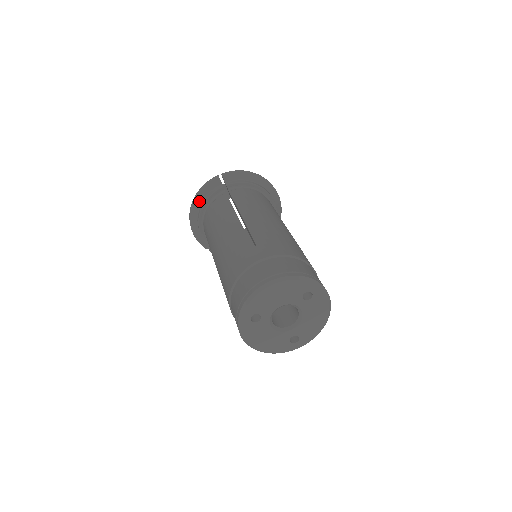
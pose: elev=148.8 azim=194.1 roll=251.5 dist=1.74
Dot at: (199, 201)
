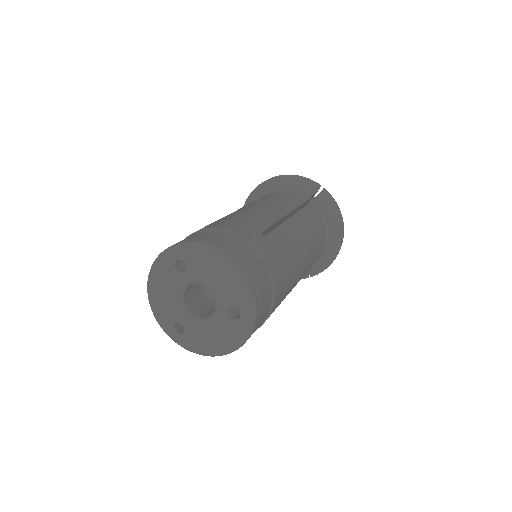
Dot at: (285, 180)
